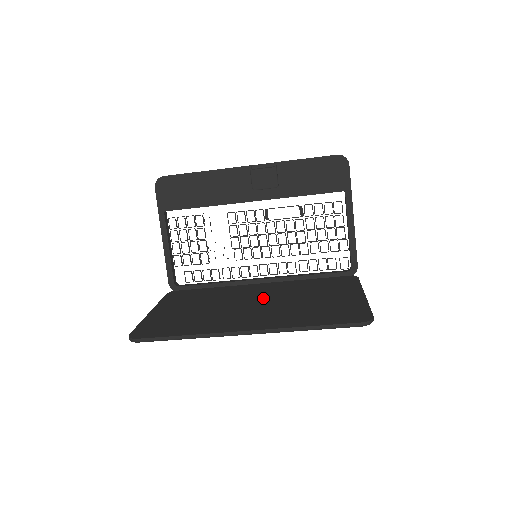
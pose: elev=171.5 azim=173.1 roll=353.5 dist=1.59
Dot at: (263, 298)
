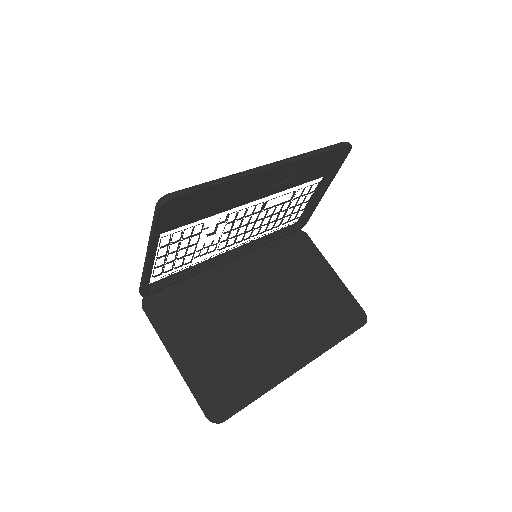
Dot at: (265, 297)
